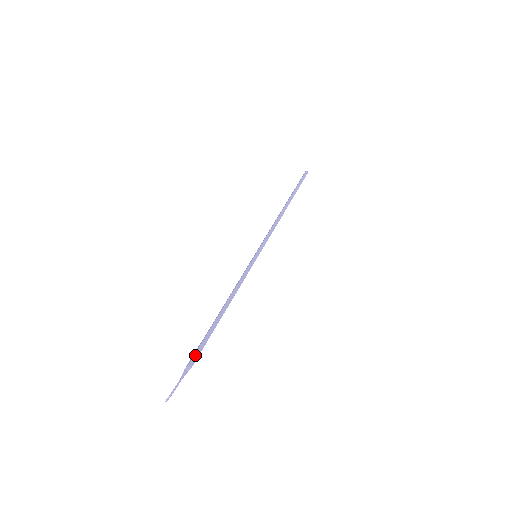
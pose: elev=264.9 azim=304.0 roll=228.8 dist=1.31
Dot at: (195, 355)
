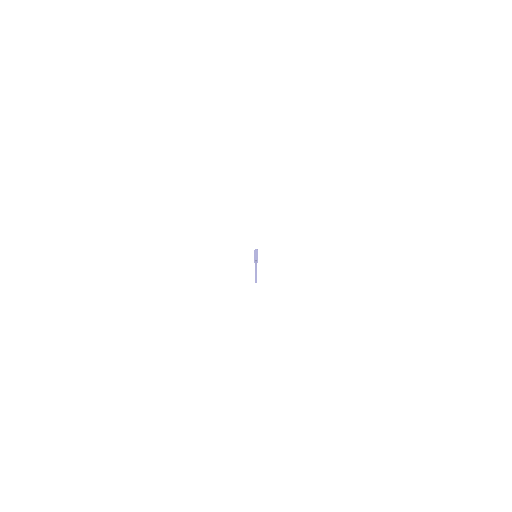
Dot at: occluded
